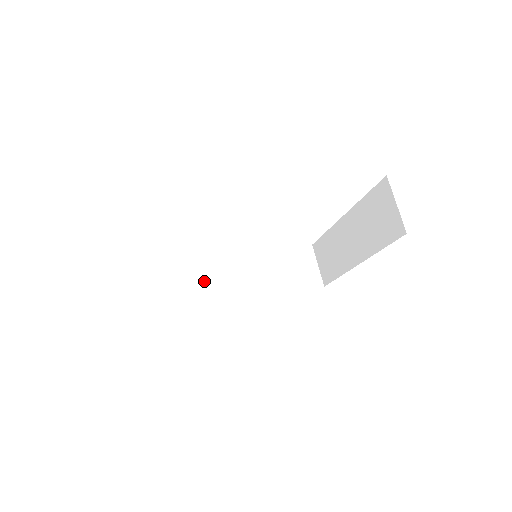
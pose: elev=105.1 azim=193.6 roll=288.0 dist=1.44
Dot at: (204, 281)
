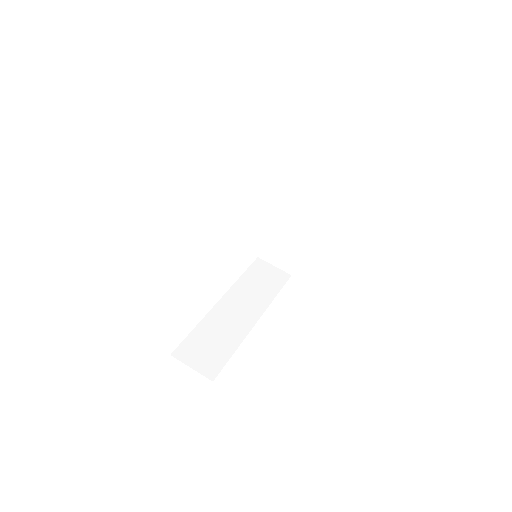
Dot at: (219, 327)
